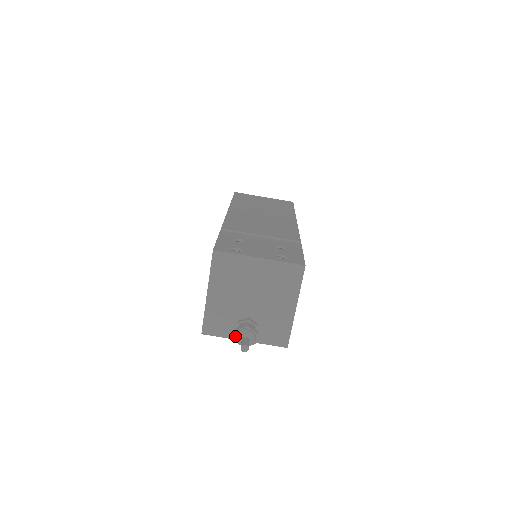
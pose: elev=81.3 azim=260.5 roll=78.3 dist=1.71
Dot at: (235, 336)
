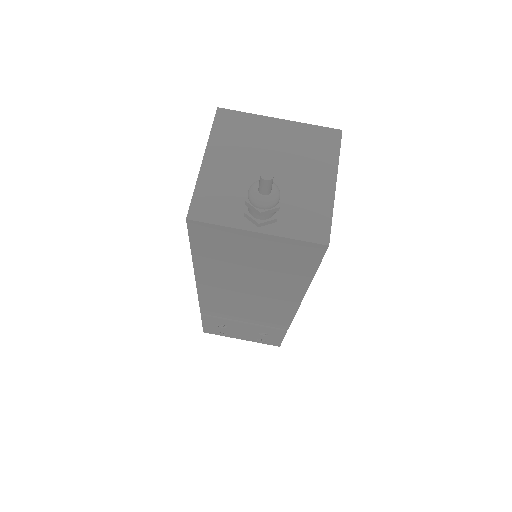
Dot at: (246, 194)
